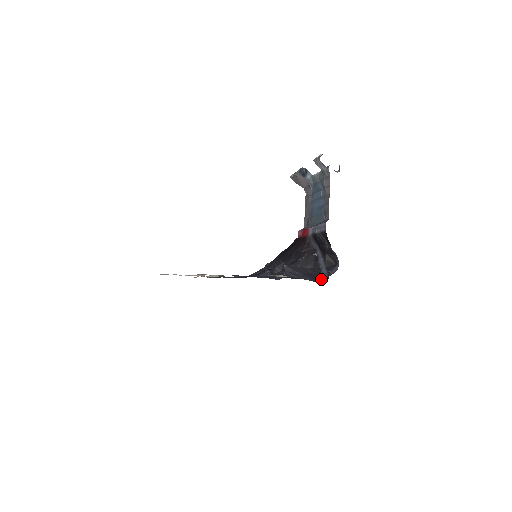
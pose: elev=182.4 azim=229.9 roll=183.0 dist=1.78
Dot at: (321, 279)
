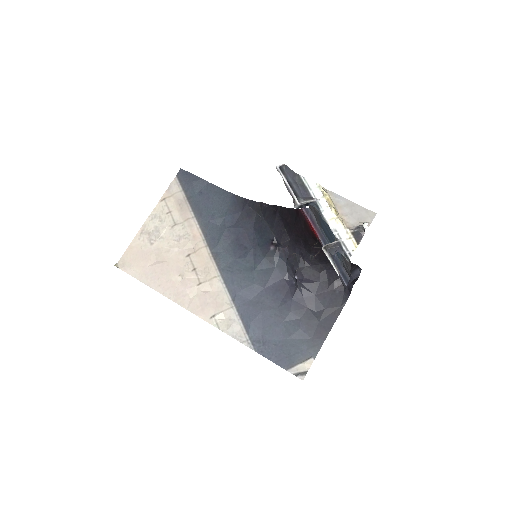
Dot at: occluded
